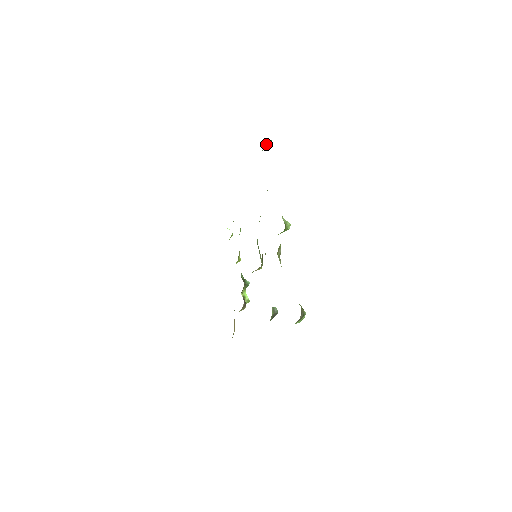
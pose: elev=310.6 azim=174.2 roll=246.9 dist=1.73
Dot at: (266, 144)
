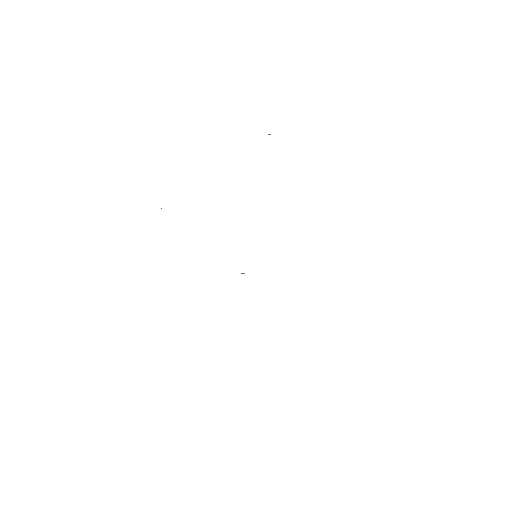
Dot at: occluded
